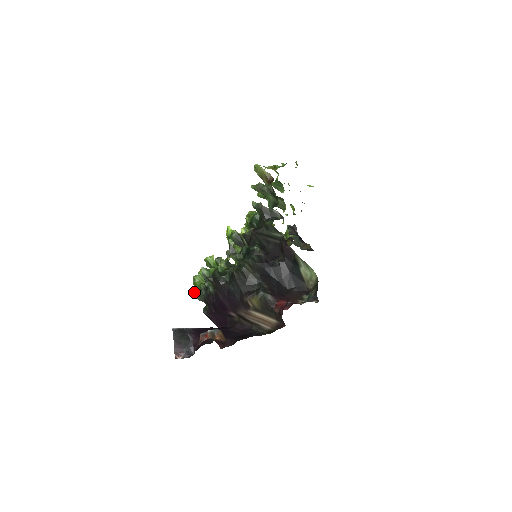
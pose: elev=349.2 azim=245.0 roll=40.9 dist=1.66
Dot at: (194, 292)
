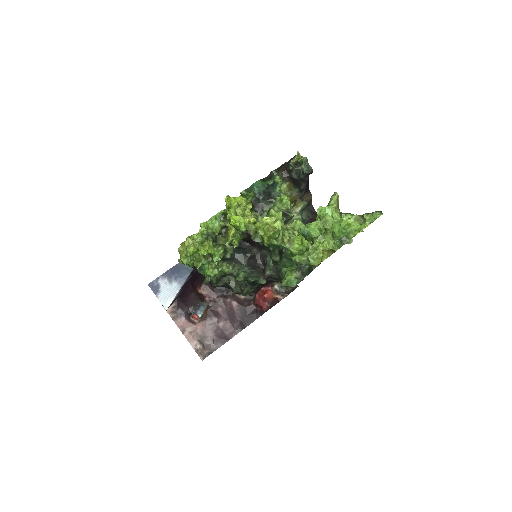
Dot at: occluded
